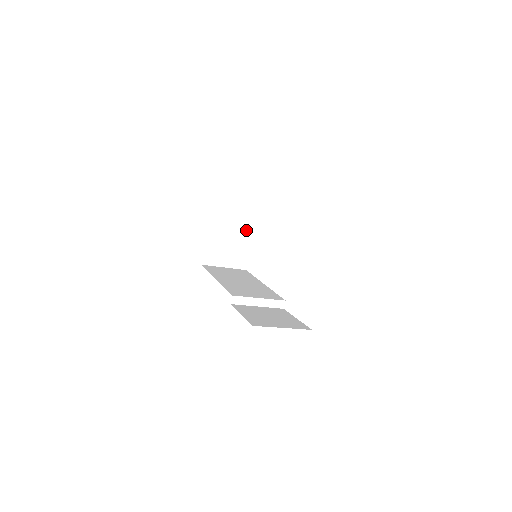
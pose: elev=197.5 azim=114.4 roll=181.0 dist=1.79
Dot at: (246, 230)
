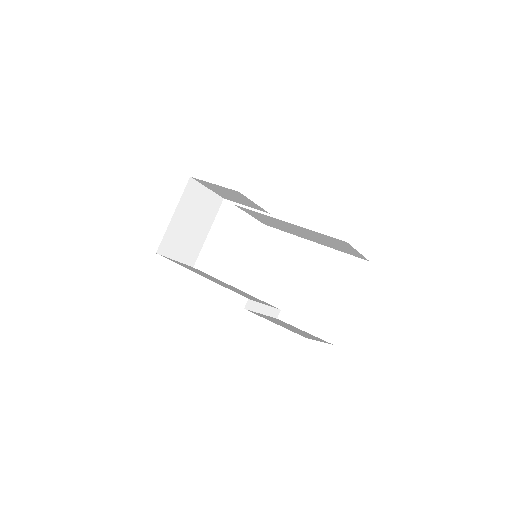
Dot at: (206, 222)
